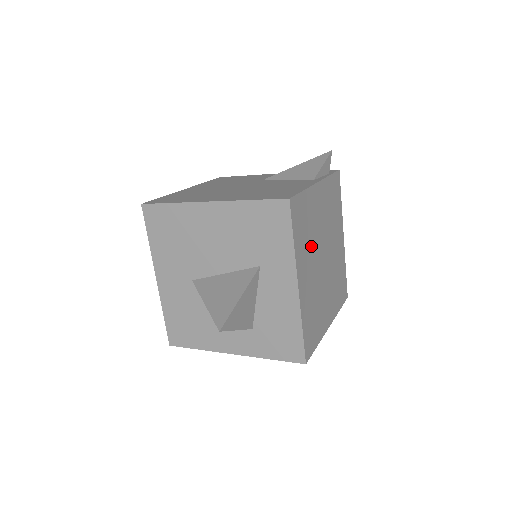
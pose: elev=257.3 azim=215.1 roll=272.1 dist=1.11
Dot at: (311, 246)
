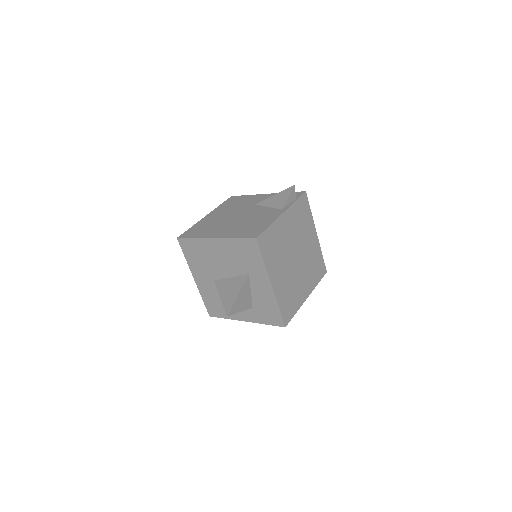
Dot at: (281, 256)
